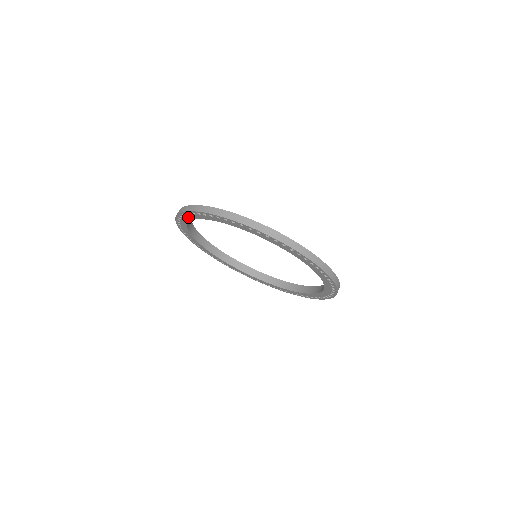
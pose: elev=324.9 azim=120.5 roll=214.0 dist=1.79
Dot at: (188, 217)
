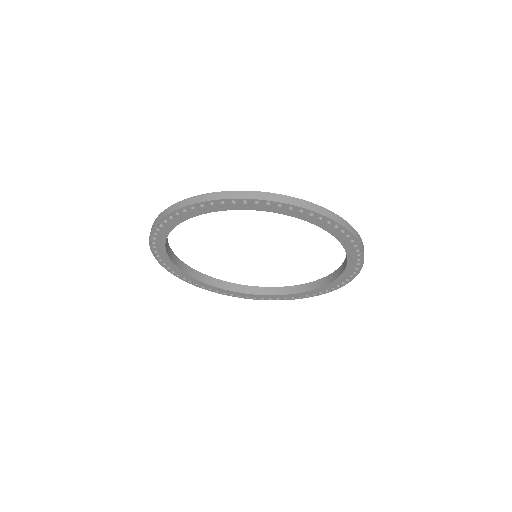
Dot at: (184, 215)
